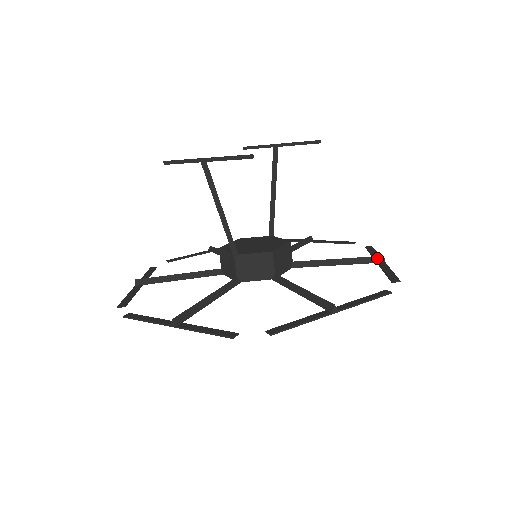
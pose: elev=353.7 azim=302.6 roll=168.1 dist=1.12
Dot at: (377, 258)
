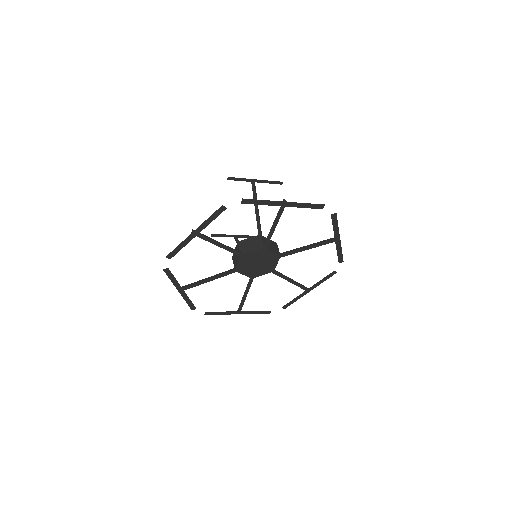
Dot at: occluded
